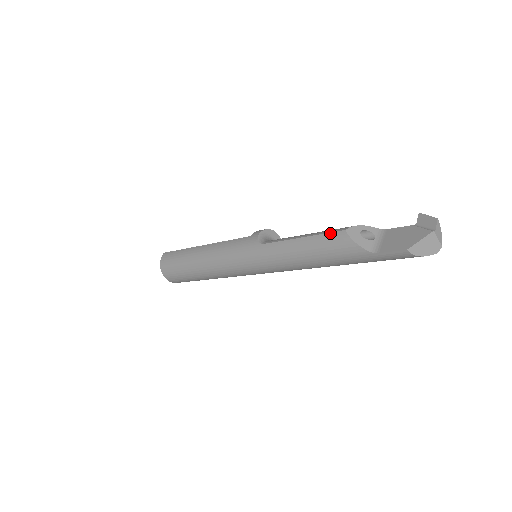
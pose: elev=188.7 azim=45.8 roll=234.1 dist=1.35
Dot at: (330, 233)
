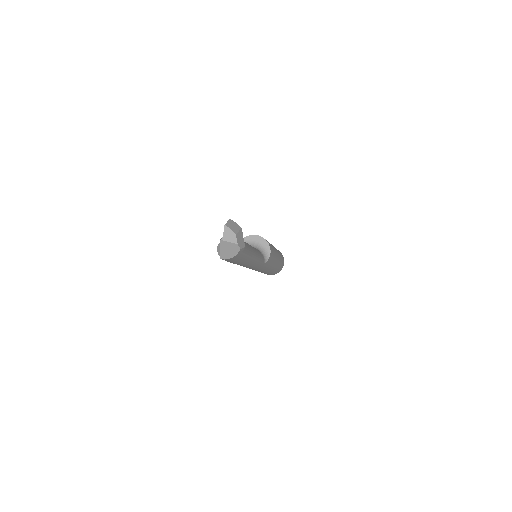
Dot at: occluded
